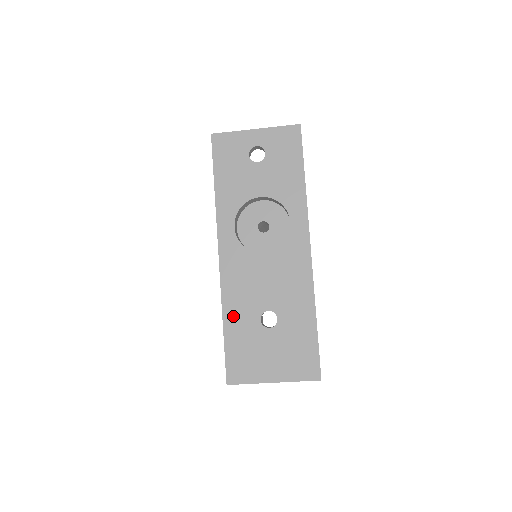
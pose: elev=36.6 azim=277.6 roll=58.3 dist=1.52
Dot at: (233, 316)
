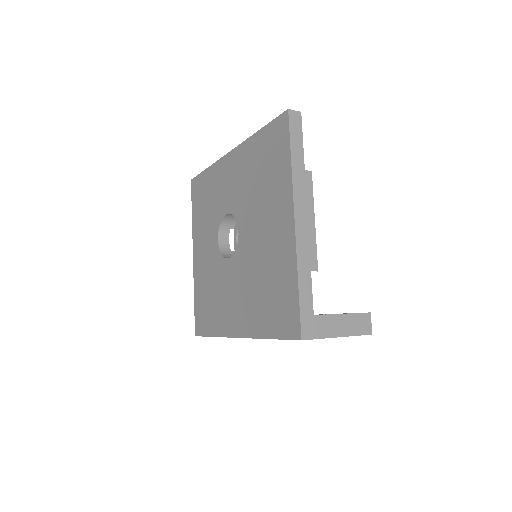
Dot at: occluded
